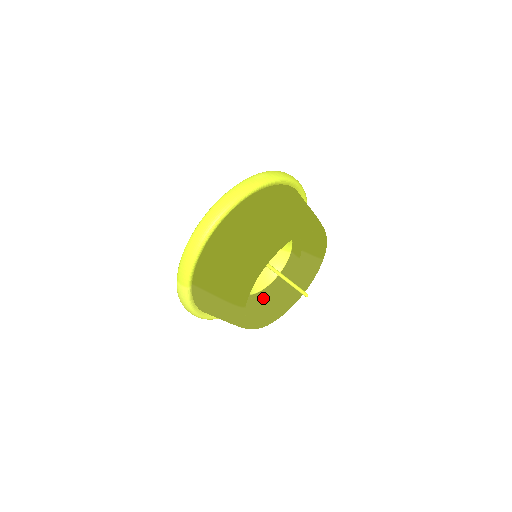
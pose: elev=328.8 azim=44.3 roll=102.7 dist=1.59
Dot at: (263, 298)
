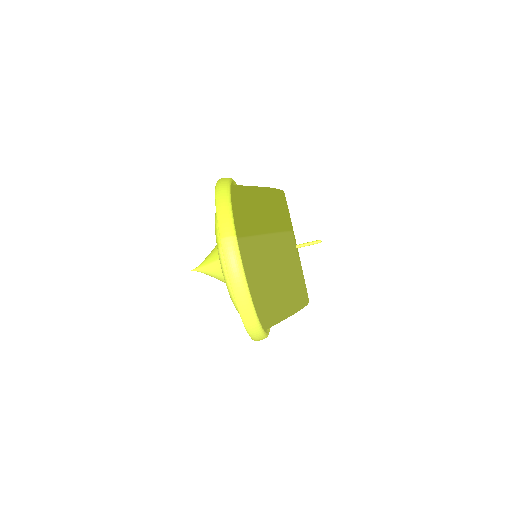
Dot at: occluded
